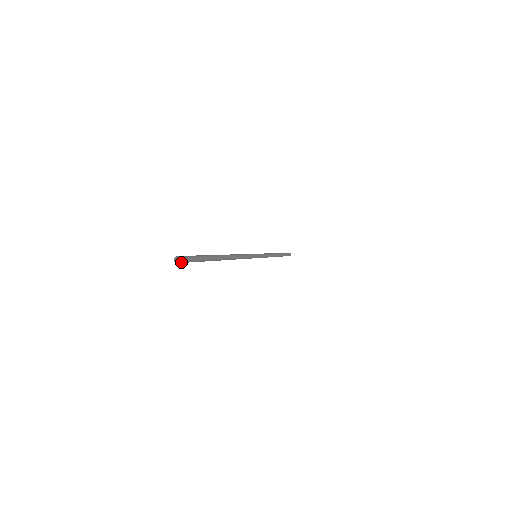
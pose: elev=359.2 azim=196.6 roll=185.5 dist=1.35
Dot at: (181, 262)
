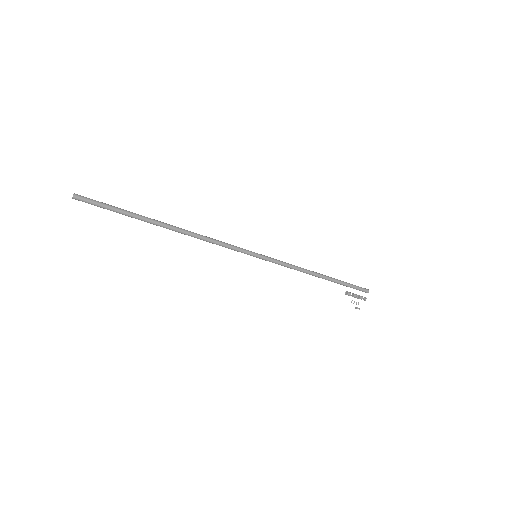
Dot at: (78, 196)
